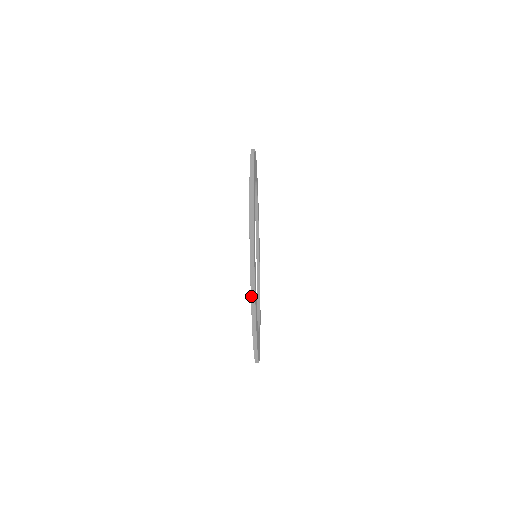
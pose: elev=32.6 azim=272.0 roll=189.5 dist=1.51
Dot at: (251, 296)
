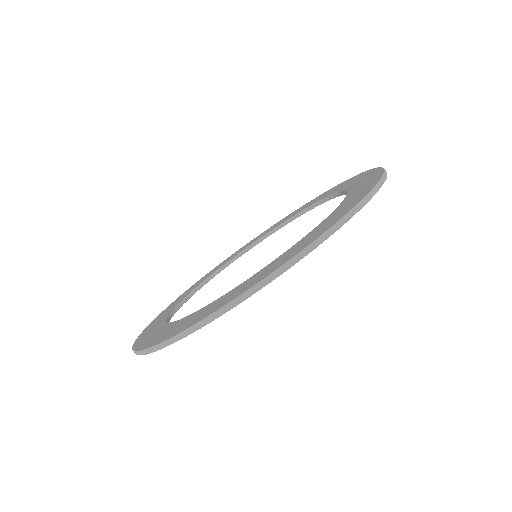
Dot at: (383, 175)
